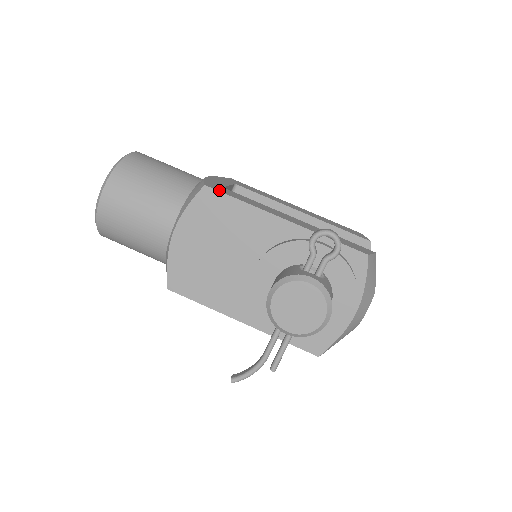
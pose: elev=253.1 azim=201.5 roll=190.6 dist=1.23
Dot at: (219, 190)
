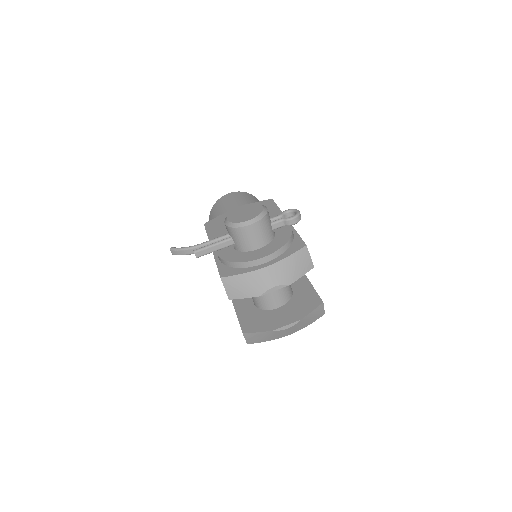
Dot at: occluded
